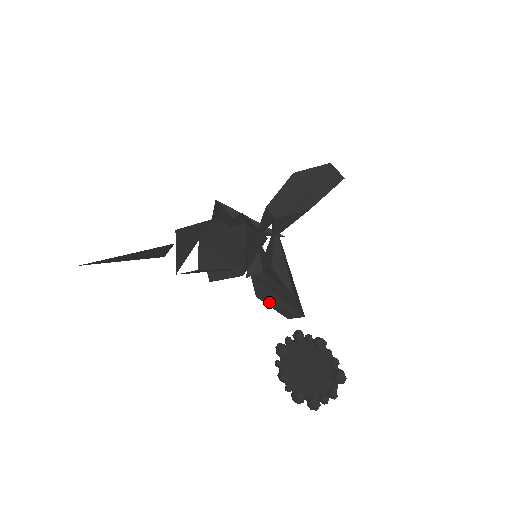
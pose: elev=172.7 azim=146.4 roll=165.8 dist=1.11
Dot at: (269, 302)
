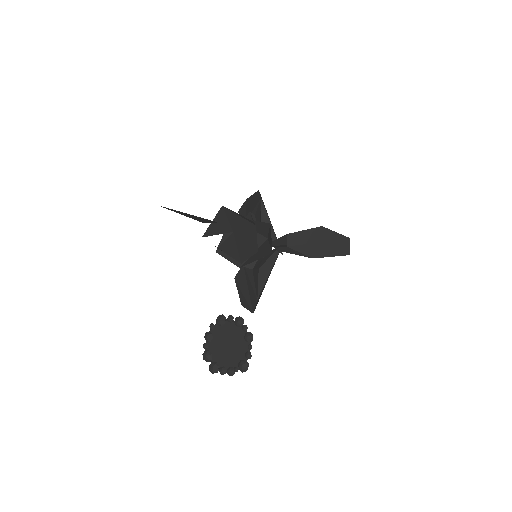
Dot at: (239, 288)
